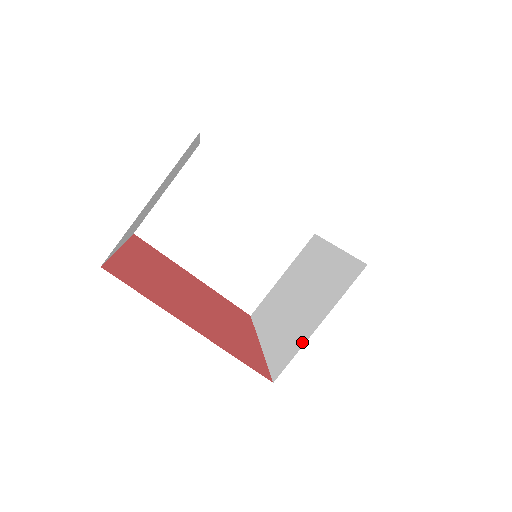
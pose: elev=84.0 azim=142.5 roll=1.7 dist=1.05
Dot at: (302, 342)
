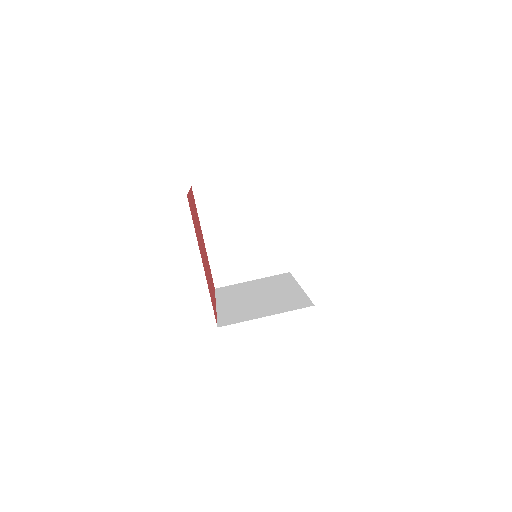
Dot at: (249, 318)
